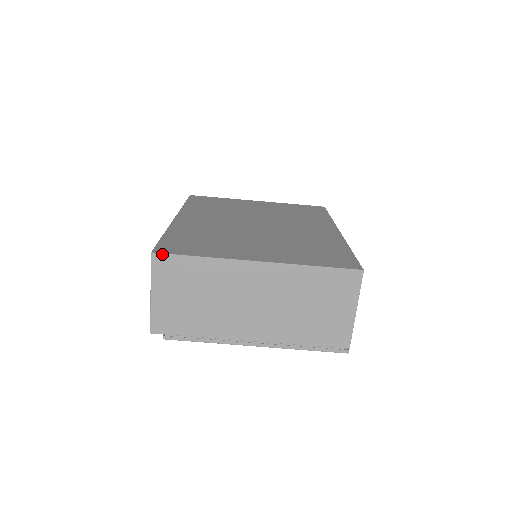
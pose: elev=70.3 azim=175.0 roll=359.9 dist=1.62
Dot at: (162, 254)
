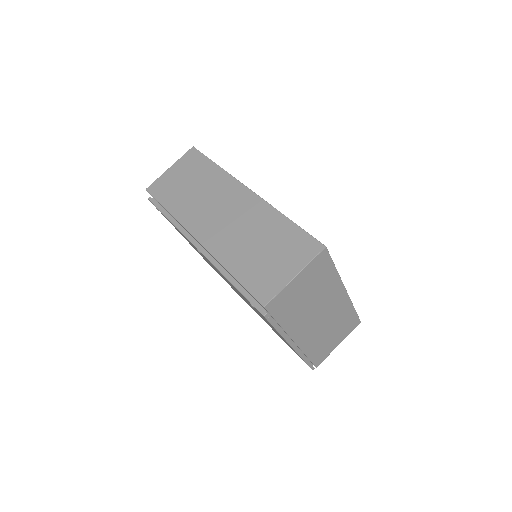
Dot at: (328, 252)
